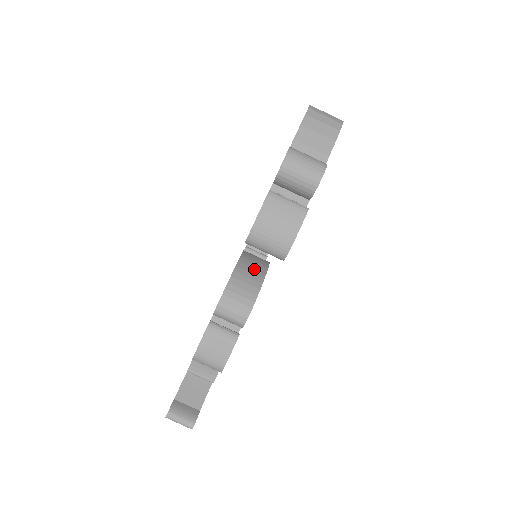
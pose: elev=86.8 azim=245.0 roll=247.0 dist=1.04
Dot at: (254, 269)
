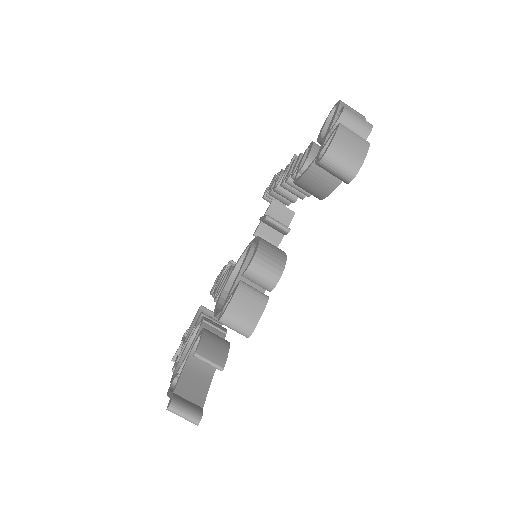
Dot at: occluded
